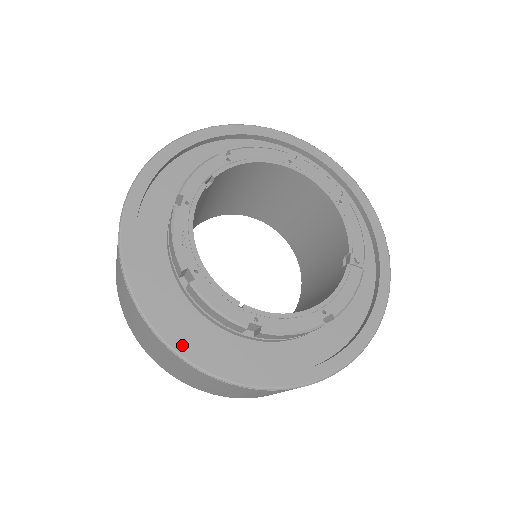
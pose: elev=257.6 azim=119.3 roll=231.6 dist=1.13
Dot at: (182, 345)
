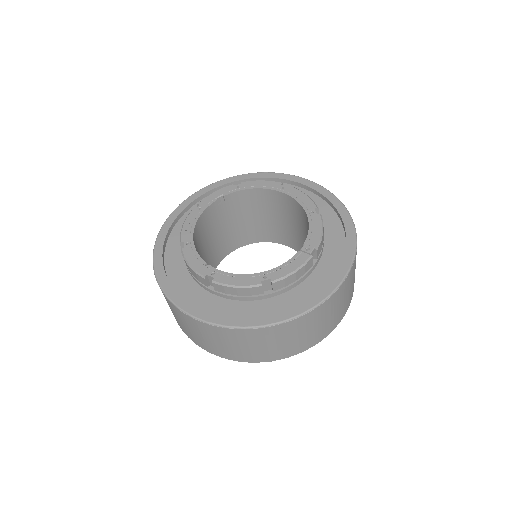
Dot at: (168, 288)
